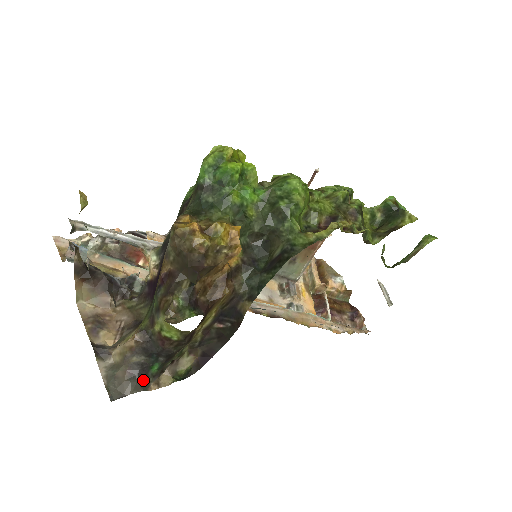
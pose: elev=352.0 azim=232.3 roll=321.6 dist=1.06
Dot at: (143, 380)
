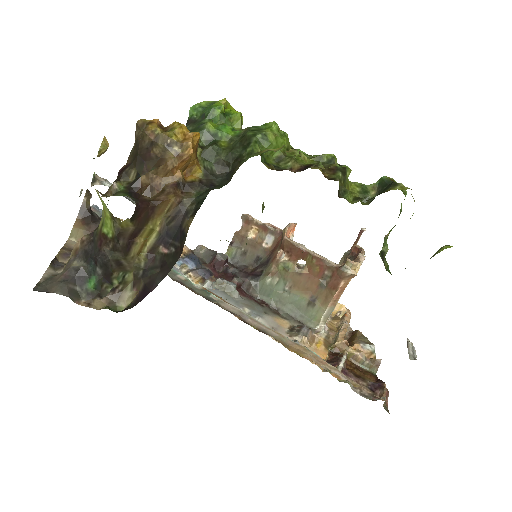
Dot at: (75, 289)
